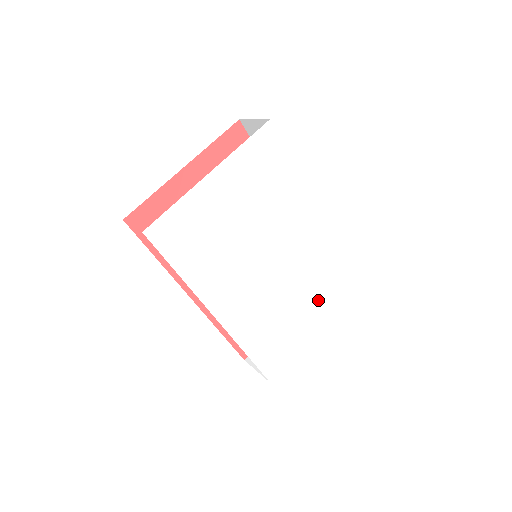
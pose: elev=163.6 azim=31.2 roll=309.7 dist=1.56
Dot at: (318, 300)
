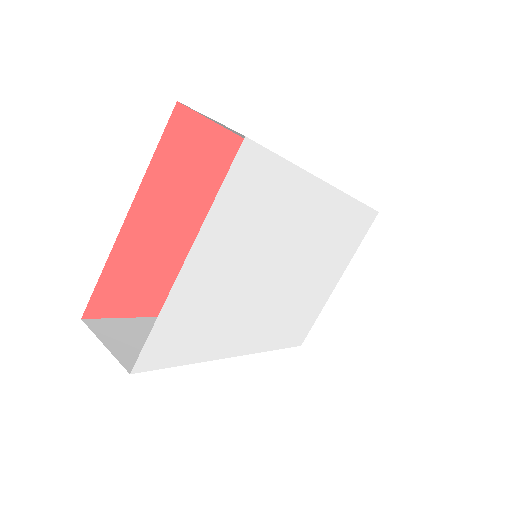
Dot at: (335, 260)
